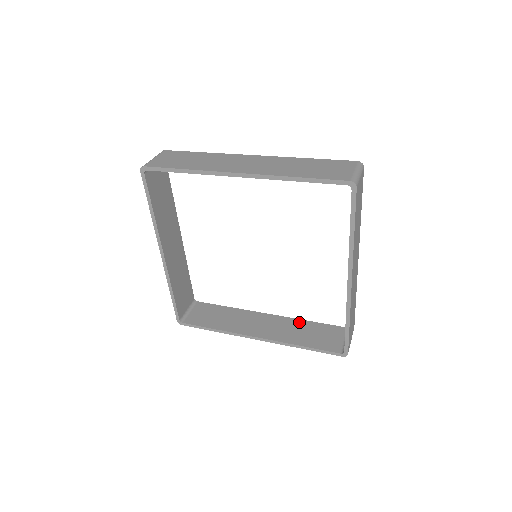
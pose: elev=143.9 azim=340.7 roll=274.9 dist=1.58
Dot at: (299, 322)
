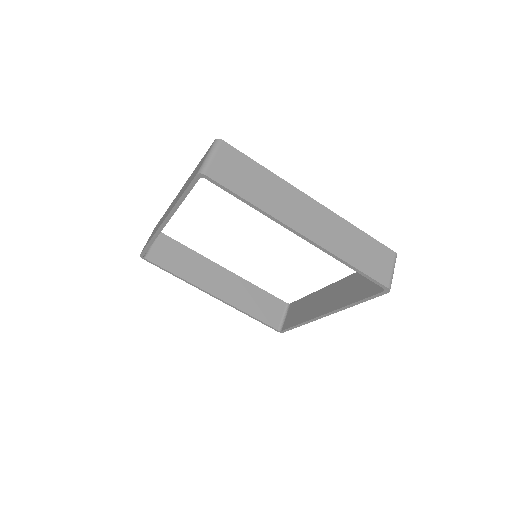
Dot at: (353, 277)
